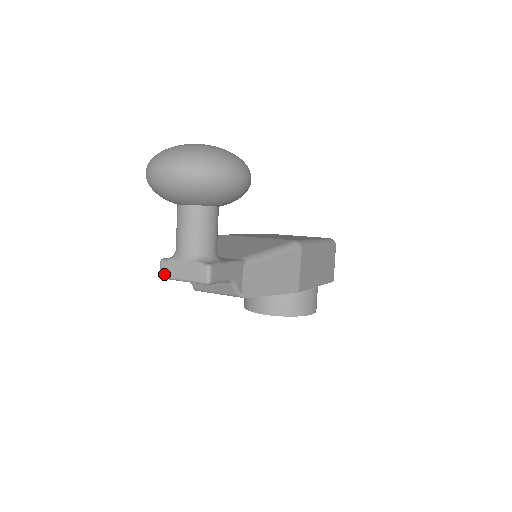
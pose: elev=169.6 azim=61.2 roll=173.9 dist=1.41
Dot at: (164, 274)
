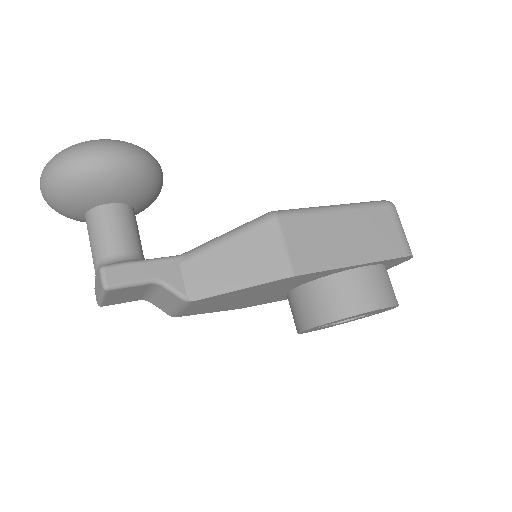
Dot at: (97, 300)
